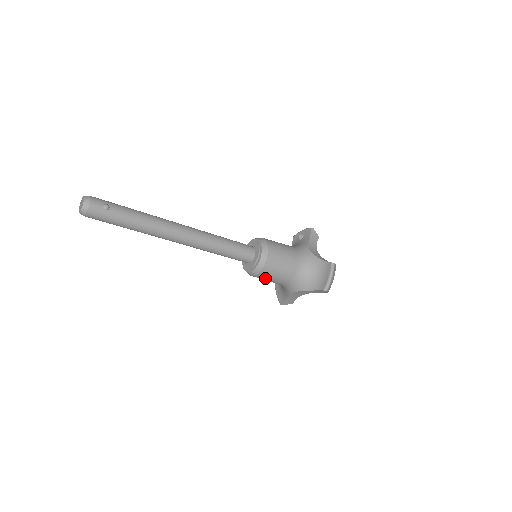
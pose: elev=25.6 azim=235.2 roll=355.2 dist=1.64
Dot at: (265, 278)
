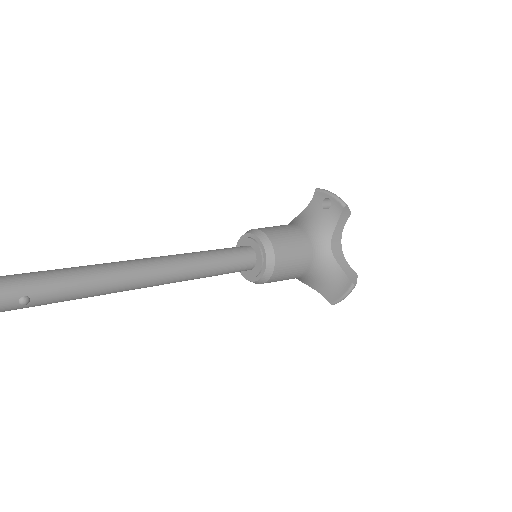
Dot at: occluded
